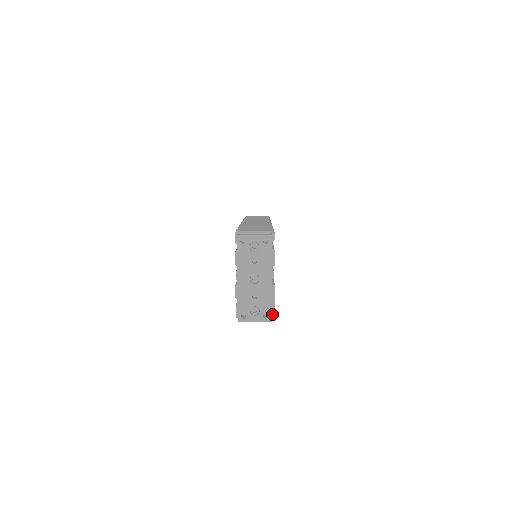
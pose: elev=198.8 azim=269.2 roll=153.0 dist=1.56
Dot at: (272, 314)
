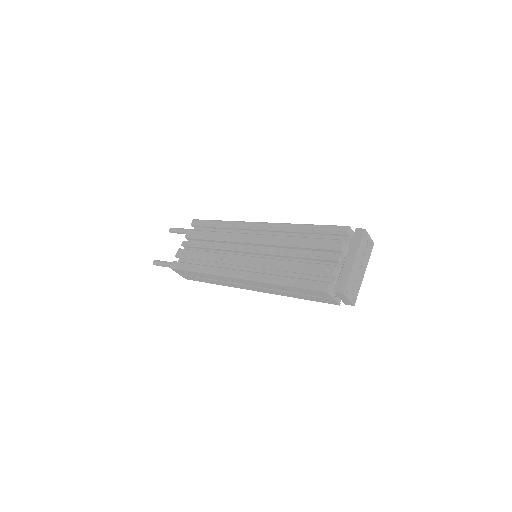
Dot at: occluded
